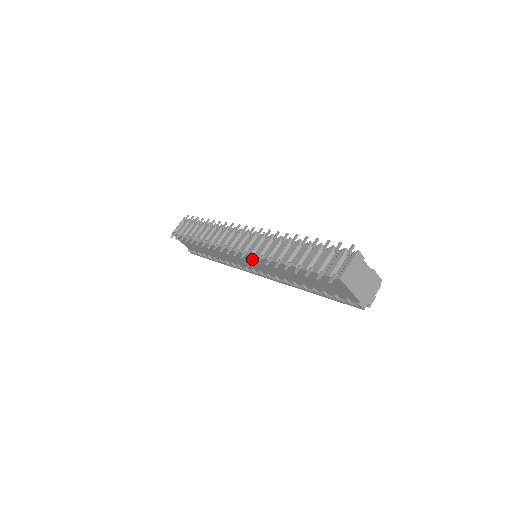
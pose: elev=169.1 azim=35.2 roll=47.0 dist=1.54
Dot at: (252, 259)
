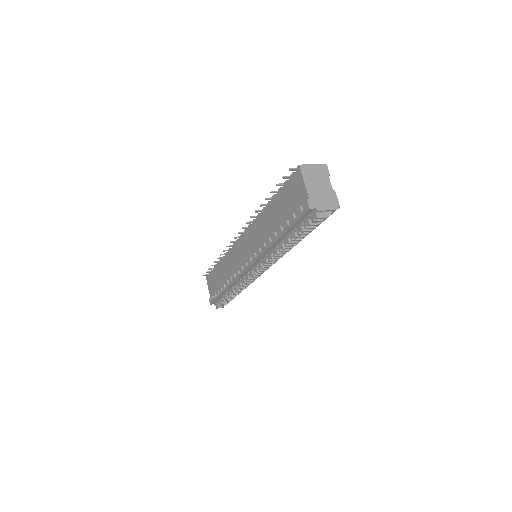
Dot at: (250, 233)
